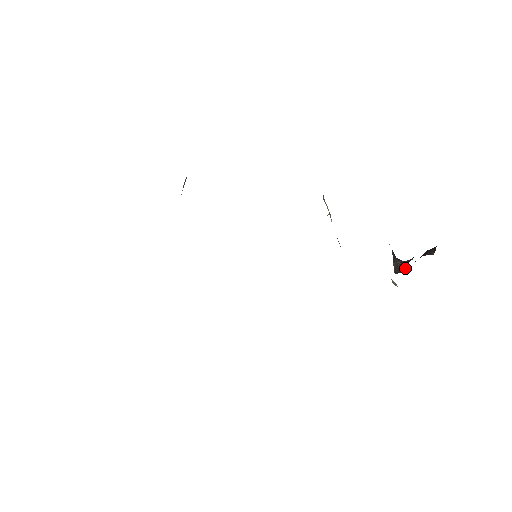
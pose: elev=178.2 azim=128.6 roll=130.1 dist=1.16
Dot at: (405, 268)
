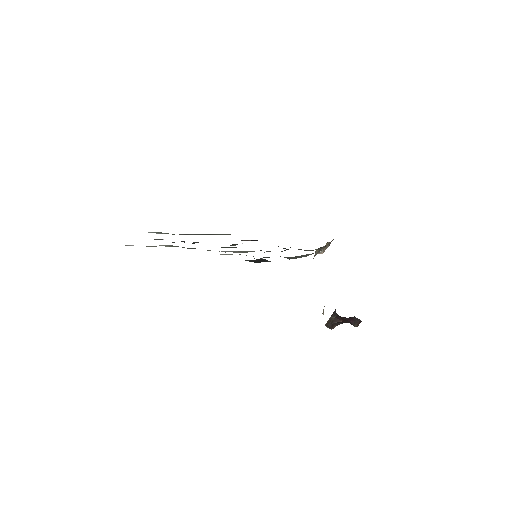
Dot at: (333, 327)
